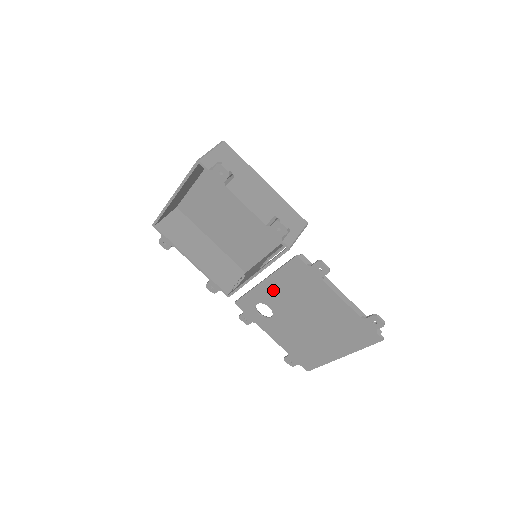
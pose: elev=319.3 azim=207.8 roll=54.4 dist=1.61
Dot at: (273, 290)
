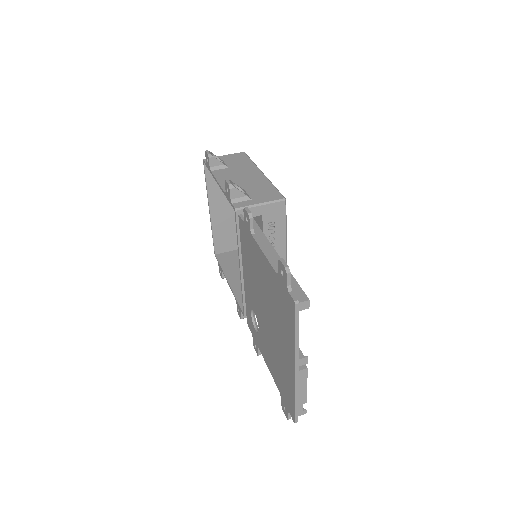
Dot at: (248, 281)
